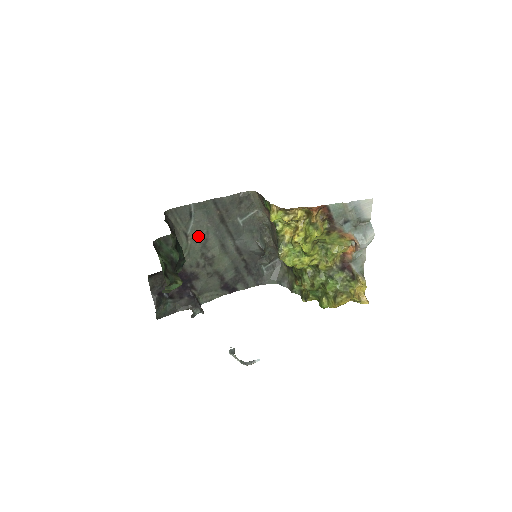
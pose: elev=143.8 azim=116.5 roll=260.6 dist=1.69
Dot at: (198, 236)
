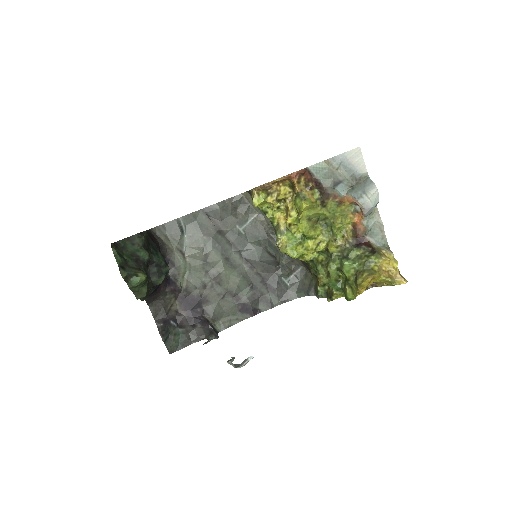
Dot at: (195, 252)
